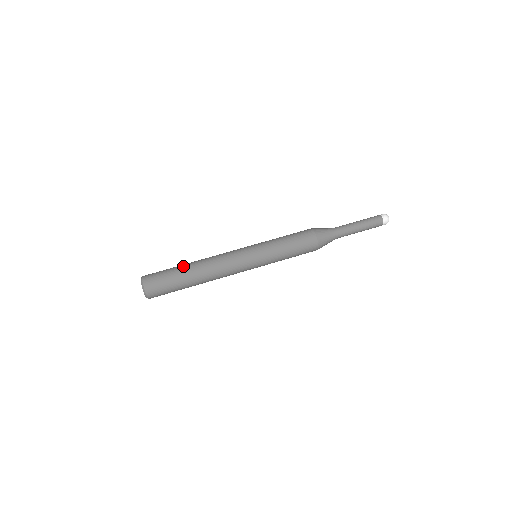
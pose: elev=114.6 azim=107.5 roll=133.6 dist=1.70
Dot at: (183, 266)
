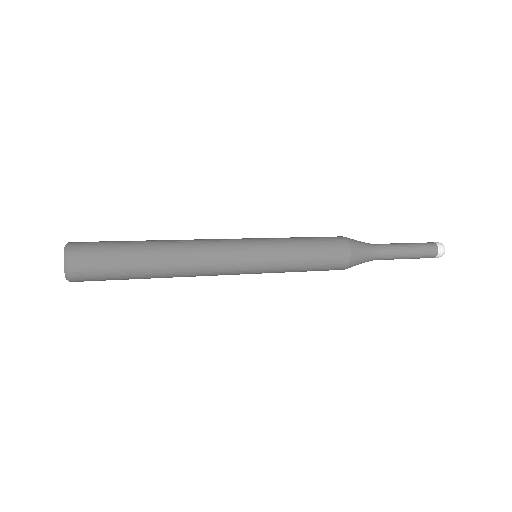
Dot at: occluded
